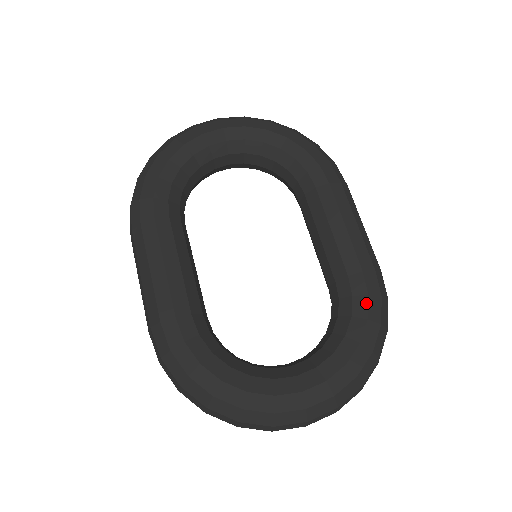
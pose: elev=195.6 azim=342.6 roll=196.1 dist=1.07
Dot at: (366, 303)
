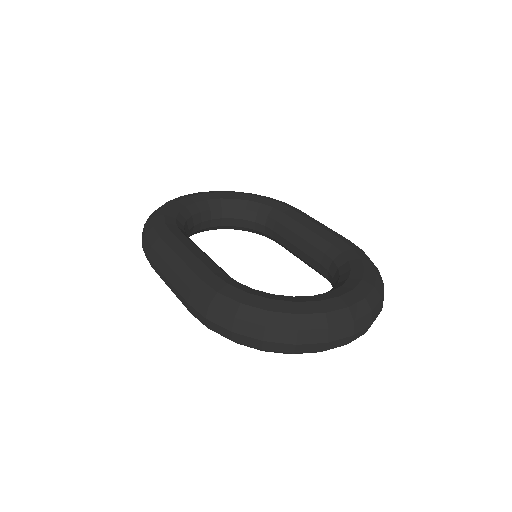
Dot at: (354, 252)
